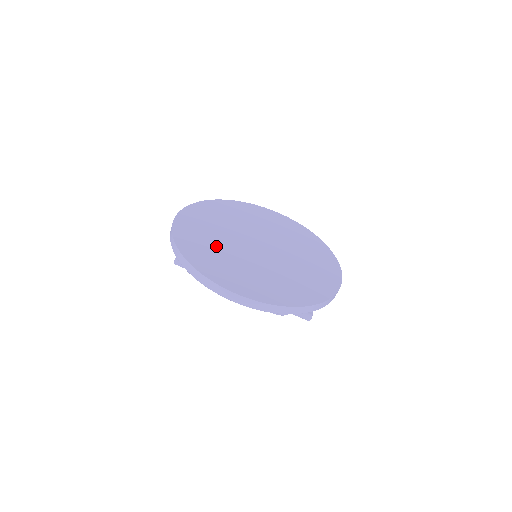
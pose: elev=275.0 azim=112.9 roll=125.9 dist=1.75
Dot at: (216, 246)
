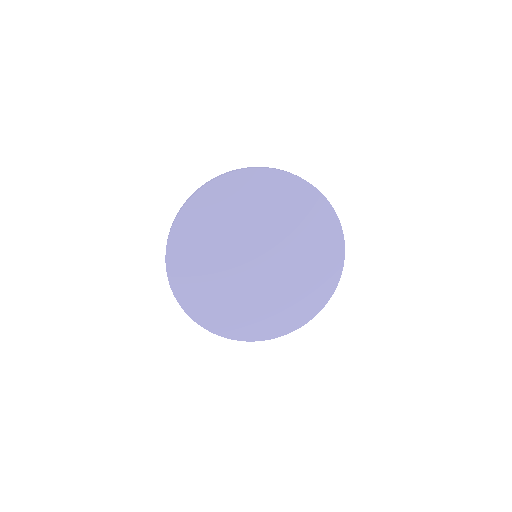
Dot at: (214, 285)
